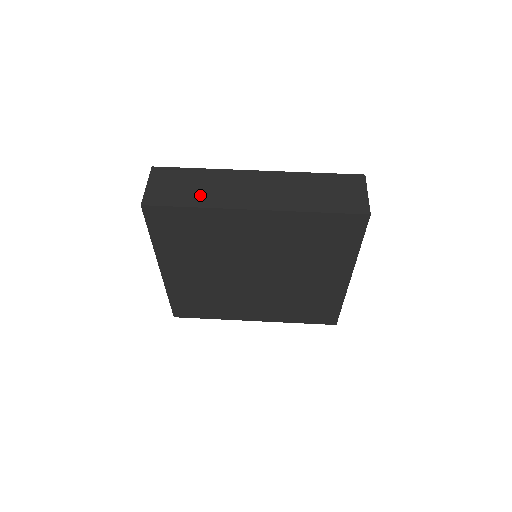
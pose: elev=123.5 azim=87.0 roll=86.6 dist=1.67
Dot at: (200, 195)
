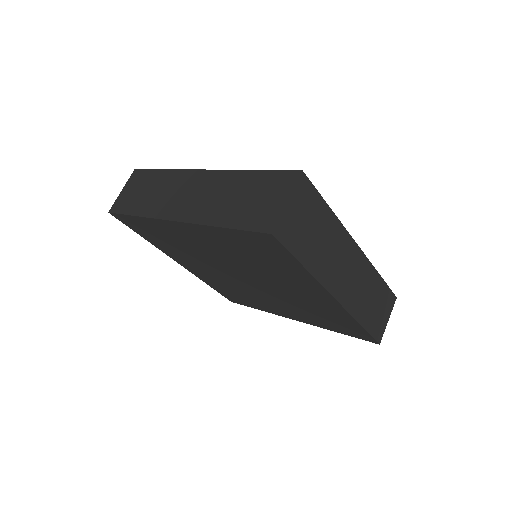
Dot at: (147, 202)
